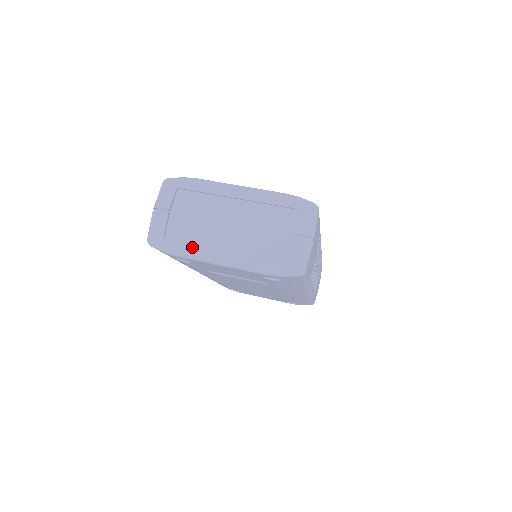
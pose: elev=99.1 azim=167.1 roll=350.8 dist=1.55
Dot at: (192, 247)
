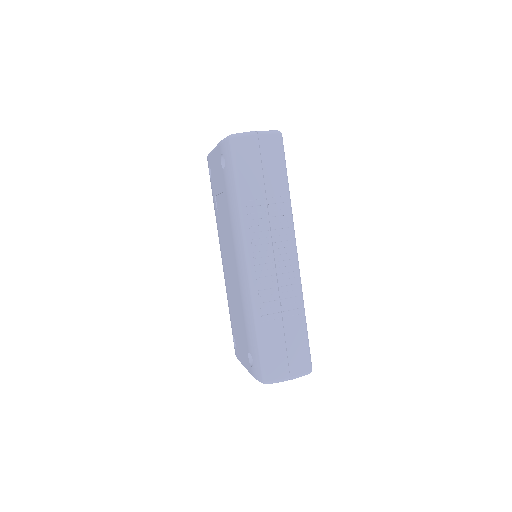
Dot at: occluded
